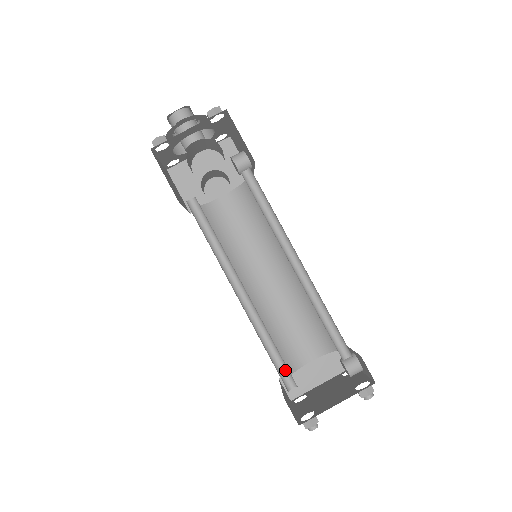
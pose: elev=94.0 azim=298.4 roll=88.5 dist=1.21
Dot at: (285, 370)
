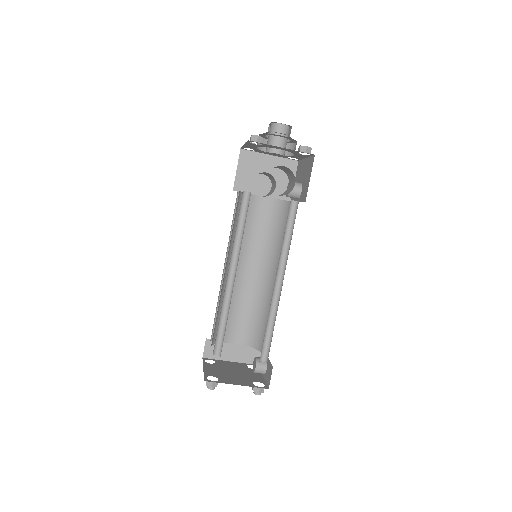
Dot at: (220, 341)
